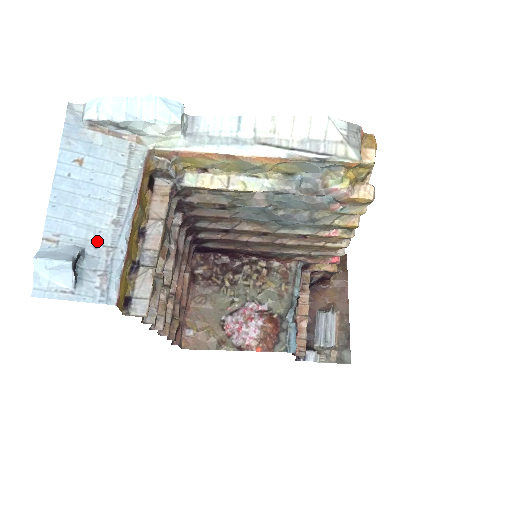
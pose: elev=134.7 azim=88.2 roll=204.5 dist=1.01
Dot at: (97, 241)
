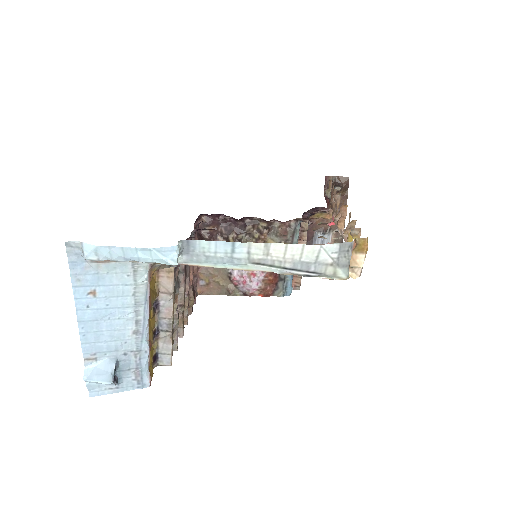
Dot at: (125, 350)
